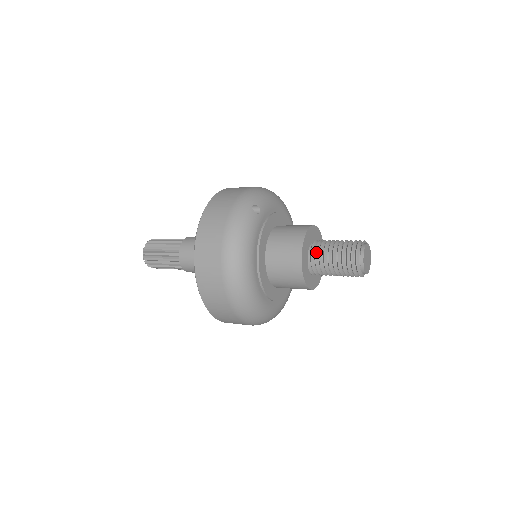
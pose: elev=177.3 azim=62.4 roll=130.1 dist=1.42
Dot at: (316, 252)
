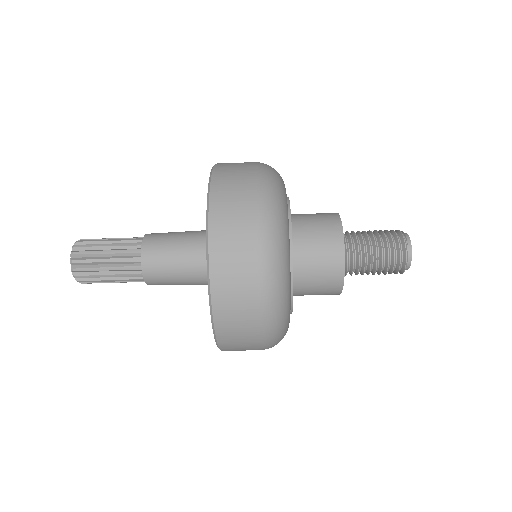
Dot at: (350, 234)
